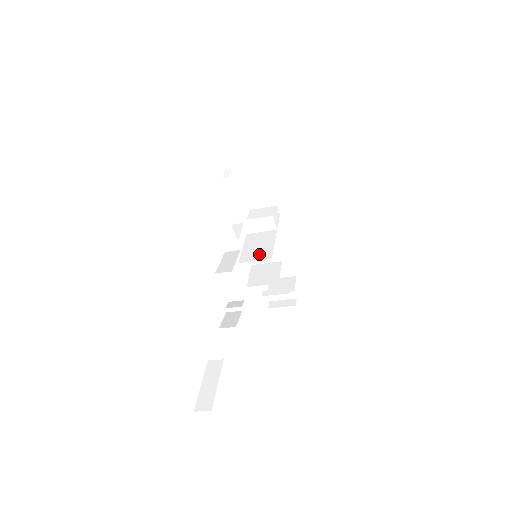
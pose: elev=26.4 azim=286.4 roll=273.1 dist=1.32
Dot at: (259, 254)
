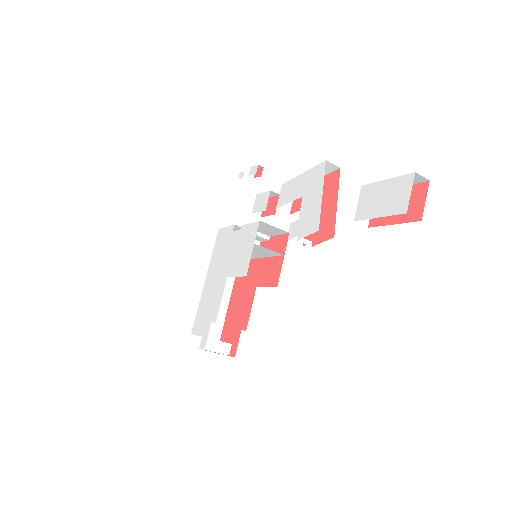
Dot at: (266, 251)
